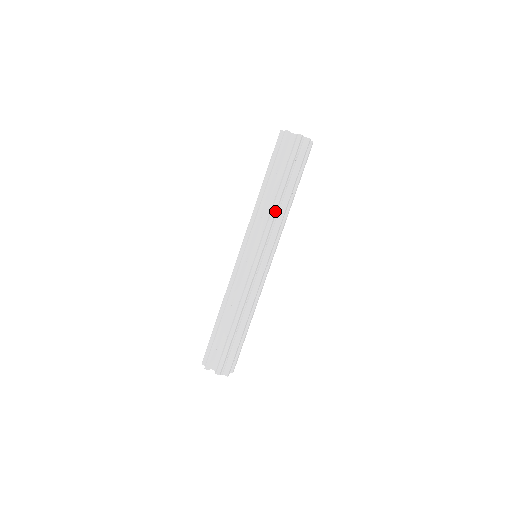
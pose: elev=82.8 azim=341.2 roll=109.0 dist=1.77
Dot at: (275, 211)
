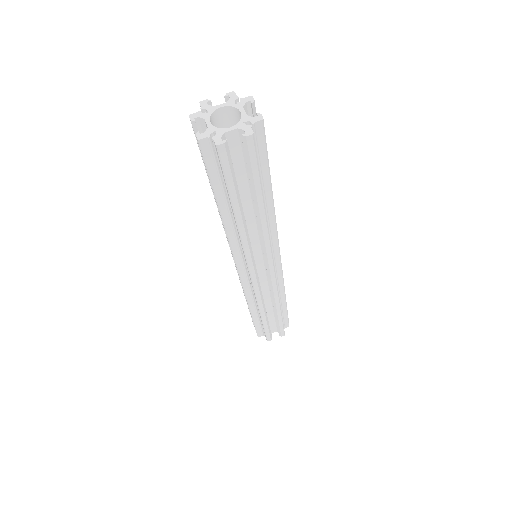
Dot at: (226, 233)
